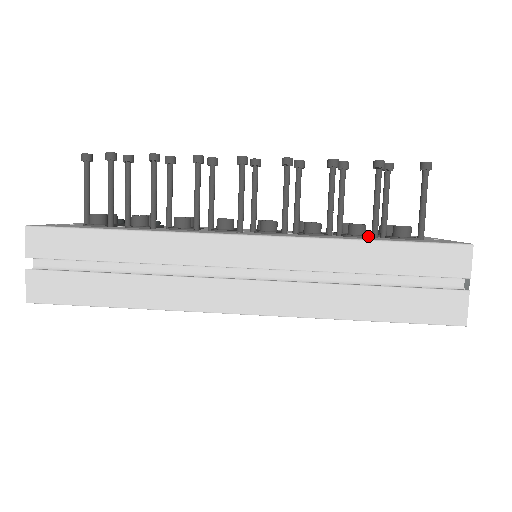
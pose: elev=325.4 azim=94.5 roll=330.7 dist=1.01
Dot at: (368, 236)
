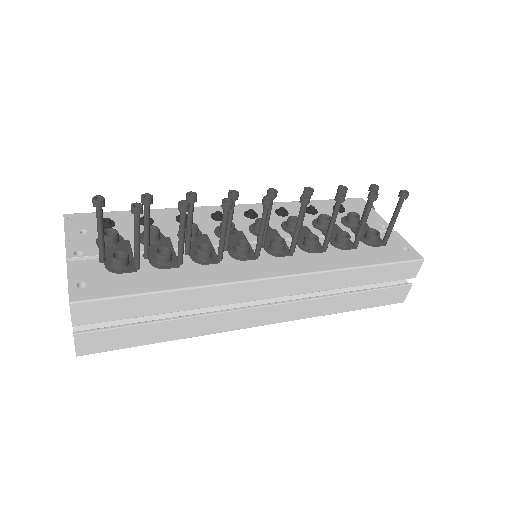
Dot at: (353, 248)
